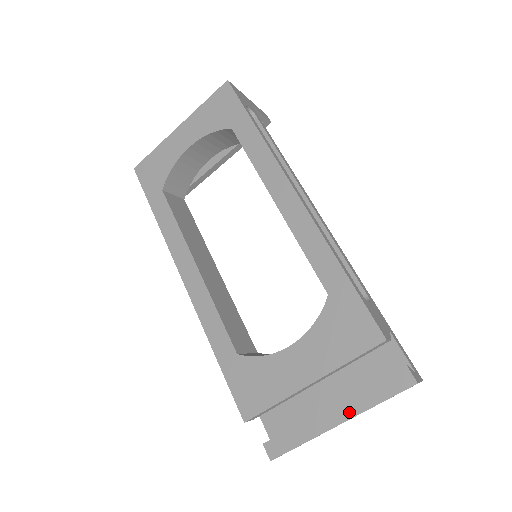
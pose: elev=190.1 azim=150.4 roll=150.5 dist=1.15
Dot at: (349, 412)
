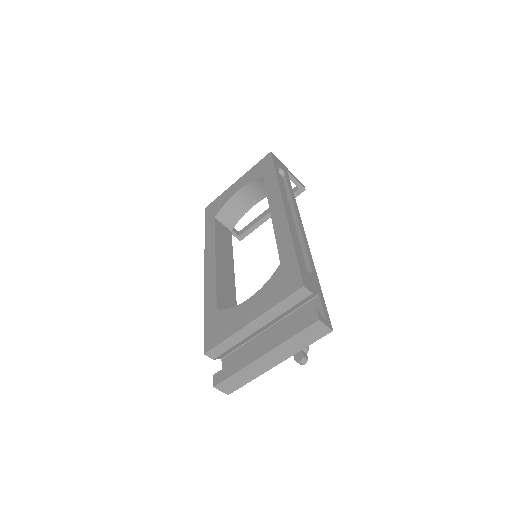
Dot at: (272, 345)
